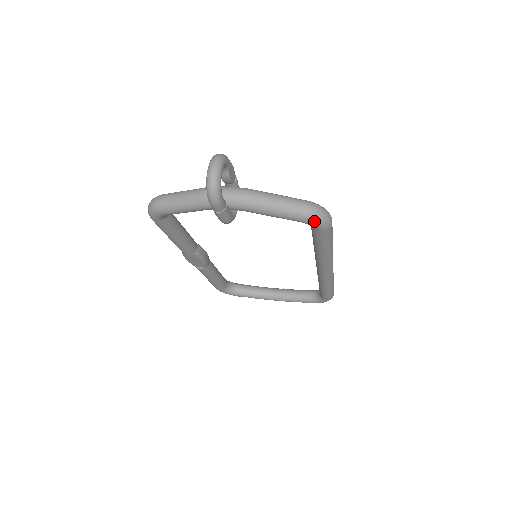
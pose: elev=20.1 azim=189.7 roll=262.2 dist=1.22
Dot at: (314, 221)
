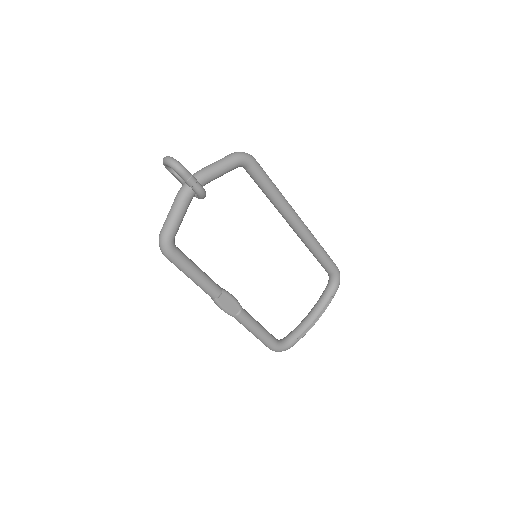
Dot at: (242, 157)
